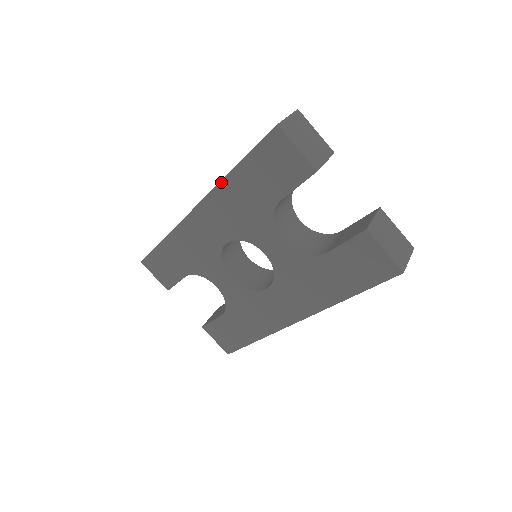
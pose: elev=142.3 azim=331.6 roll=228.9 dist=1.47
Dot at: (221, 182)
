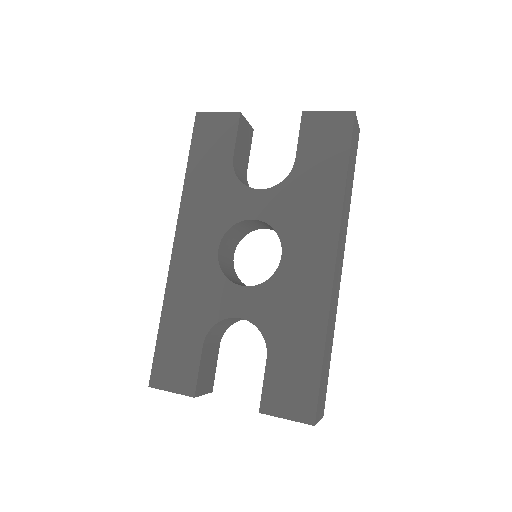
Dot at: (183, 194)
